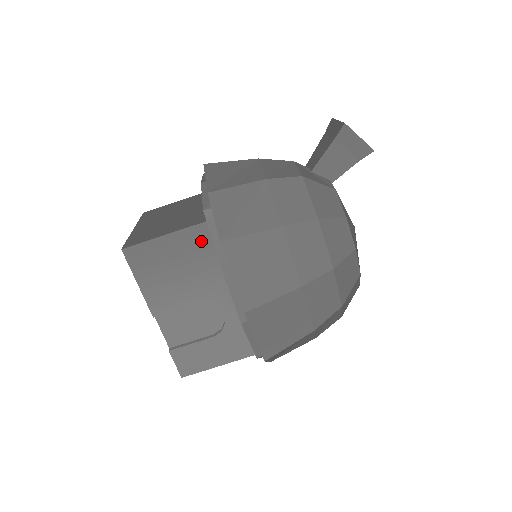
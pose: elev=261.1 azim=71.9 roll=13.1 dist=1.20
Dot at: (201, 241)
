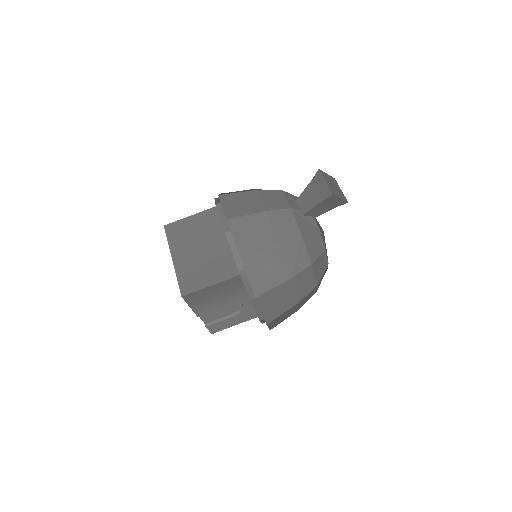
Dot at: (235, 283)
